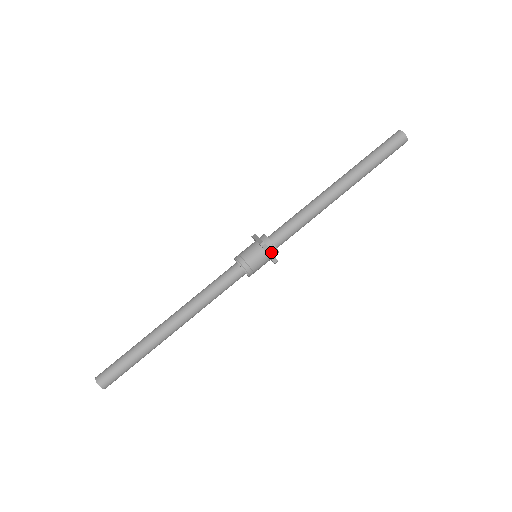
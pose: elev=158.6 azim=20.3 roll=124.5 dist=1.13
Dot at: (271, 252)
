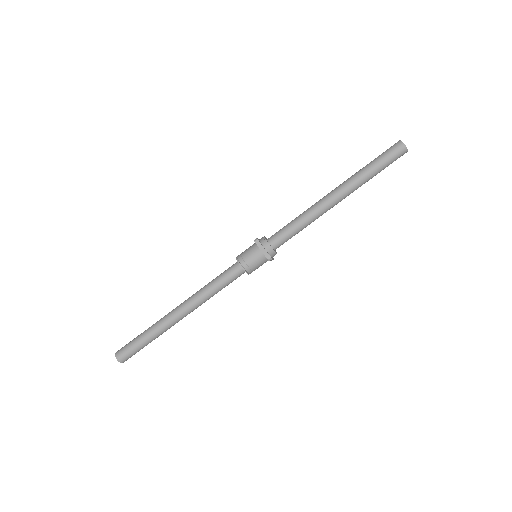
Dot at: (264, 248)
